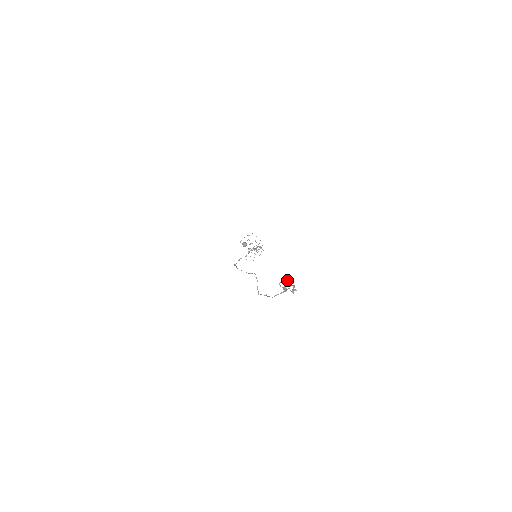
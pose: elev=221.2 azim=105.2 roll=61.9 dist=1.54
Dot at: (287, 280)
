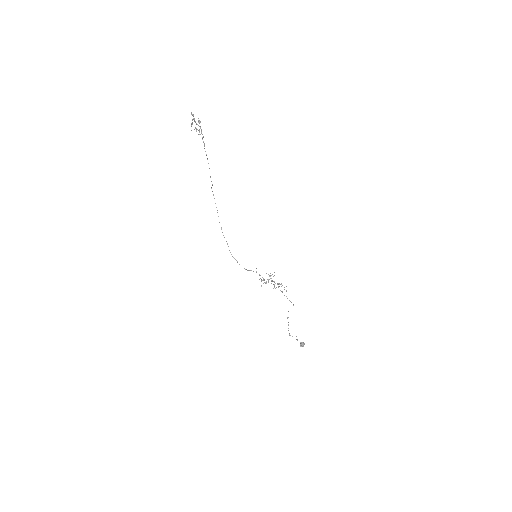
Dot at: (199, 132)
